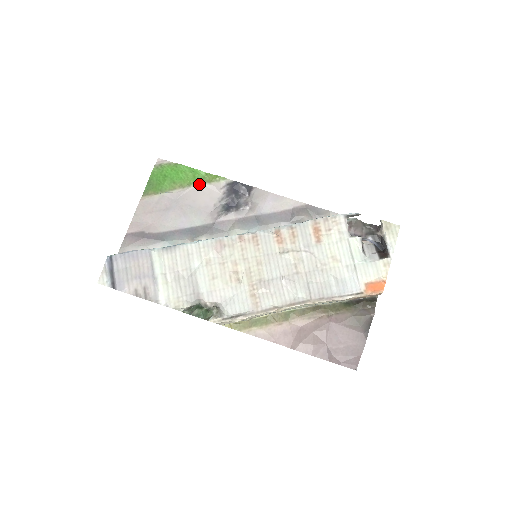
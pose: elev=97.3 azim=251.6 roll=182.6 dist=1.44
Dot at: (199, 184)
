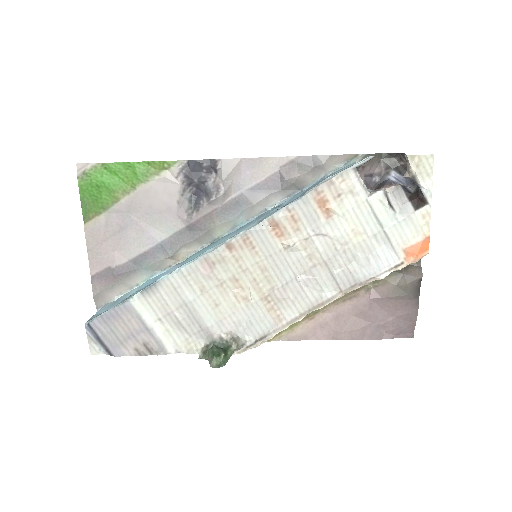
Dot at: (146, 182)
